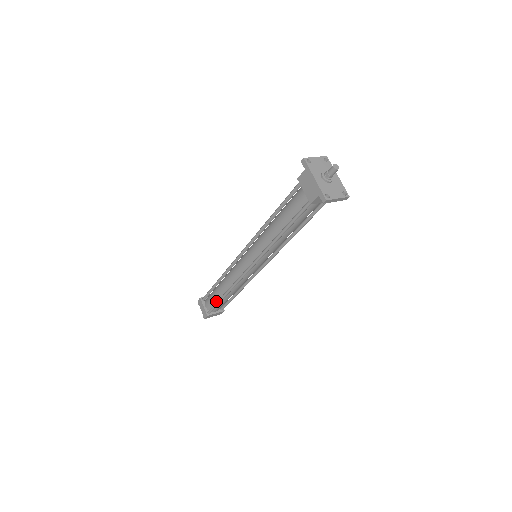
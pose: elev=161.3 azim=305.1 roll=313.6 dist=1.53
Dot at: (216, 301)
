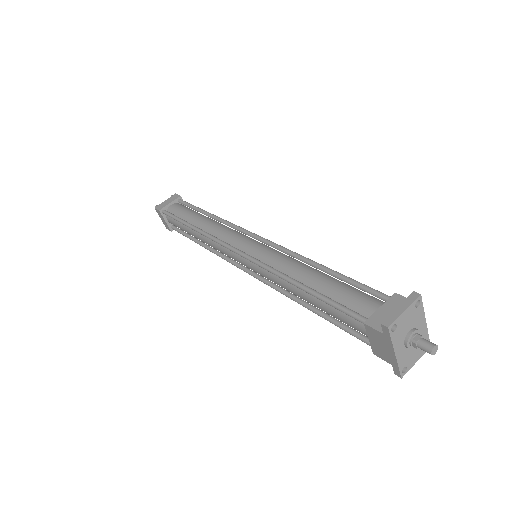
Dot at: occluded
